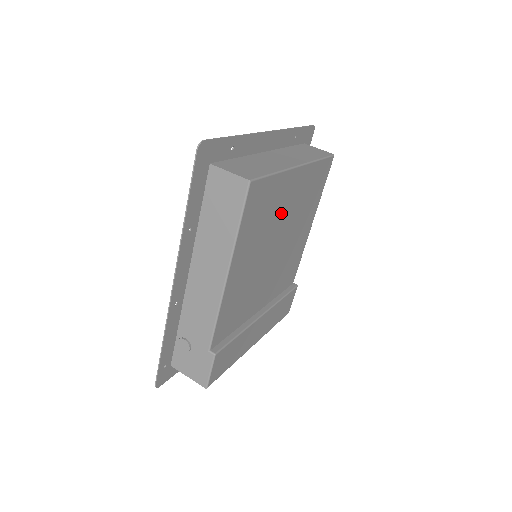
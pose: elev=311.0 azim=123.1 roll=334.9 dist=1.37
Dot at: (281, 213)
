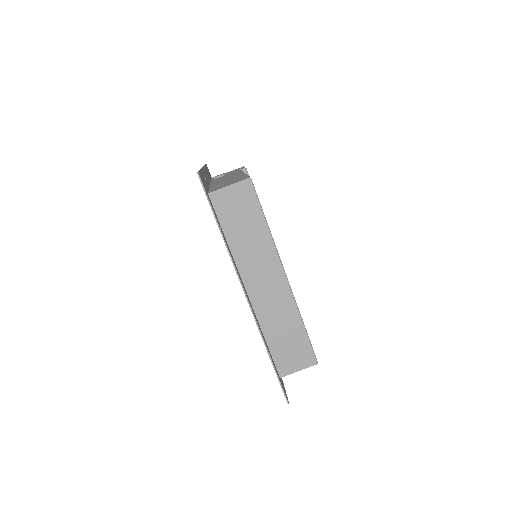
Dot at: occluded
